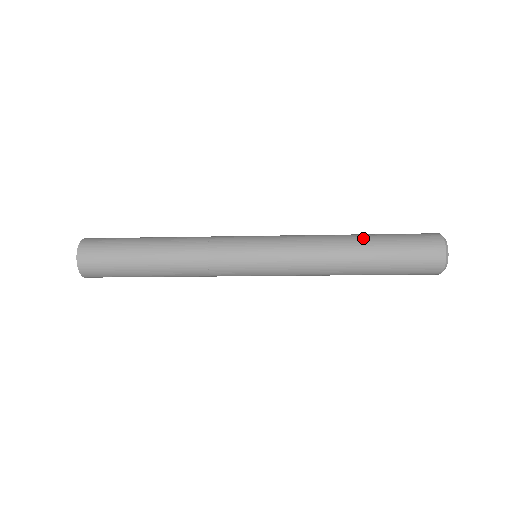
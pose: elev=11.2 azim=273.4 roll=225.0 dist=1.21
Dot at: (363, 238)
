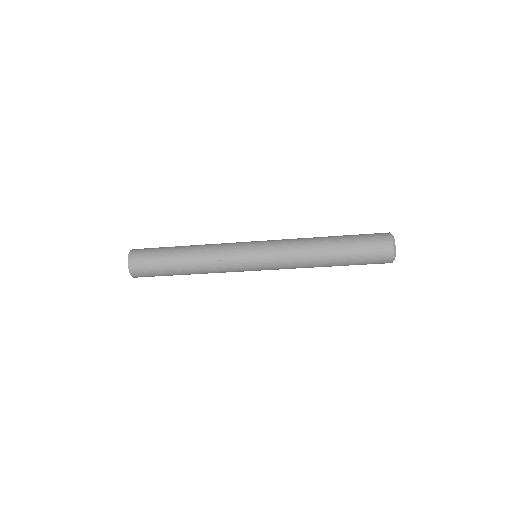
Dot at: (332, 237)
